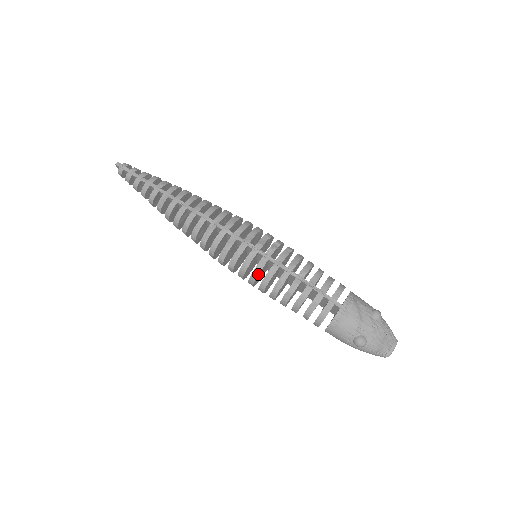
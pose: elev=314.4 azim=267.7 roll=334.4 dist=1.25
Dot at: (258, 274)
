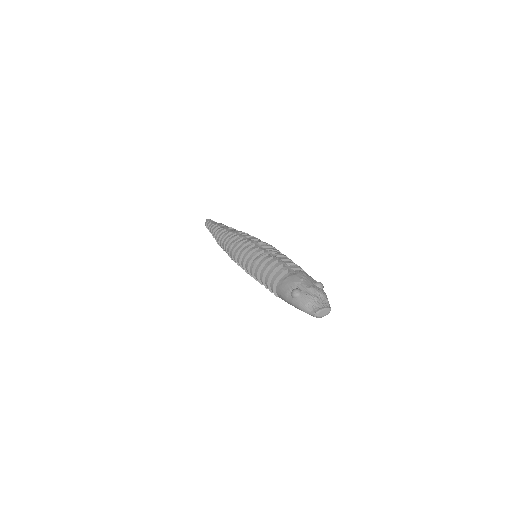
Dot at: (248, 253)
